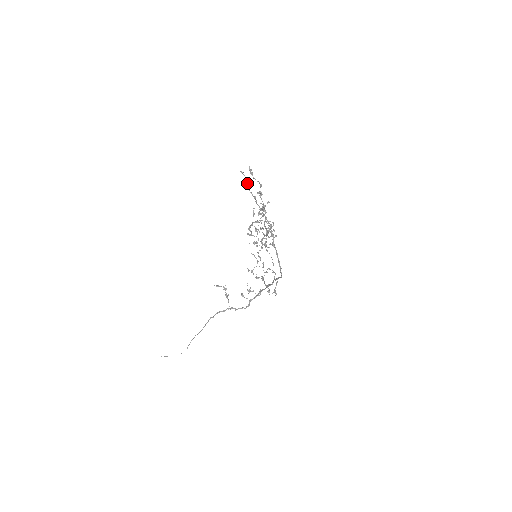
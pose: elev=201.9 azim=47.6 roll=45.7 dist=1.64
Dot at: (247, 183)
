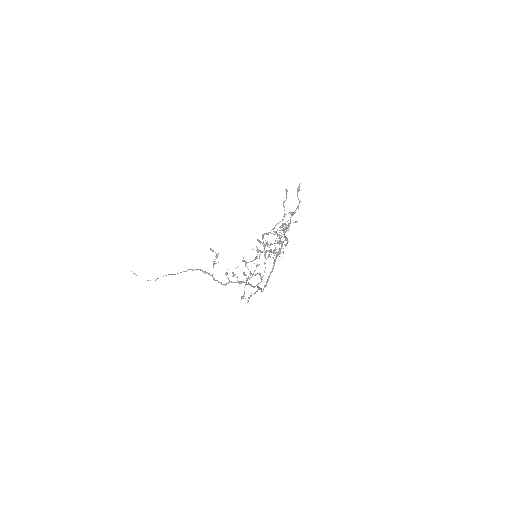
Dot at: occluded
